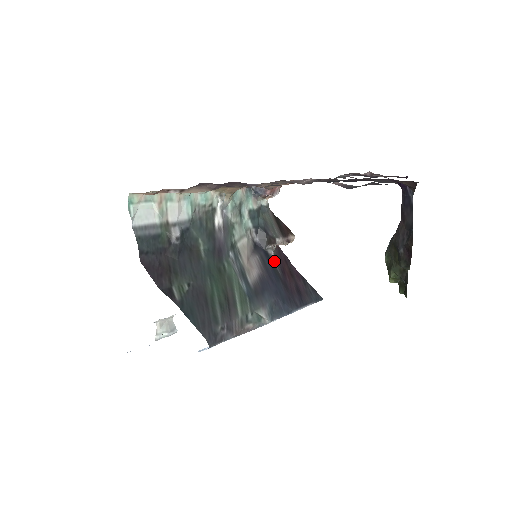
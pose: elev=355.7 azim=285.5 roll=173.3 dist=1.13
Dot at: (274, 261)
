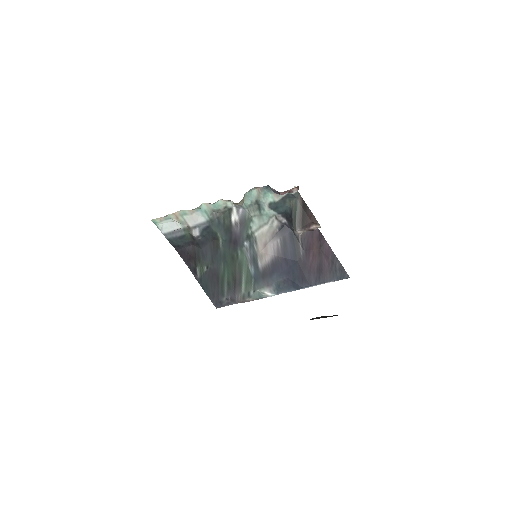
Dot at: (300, 241)
